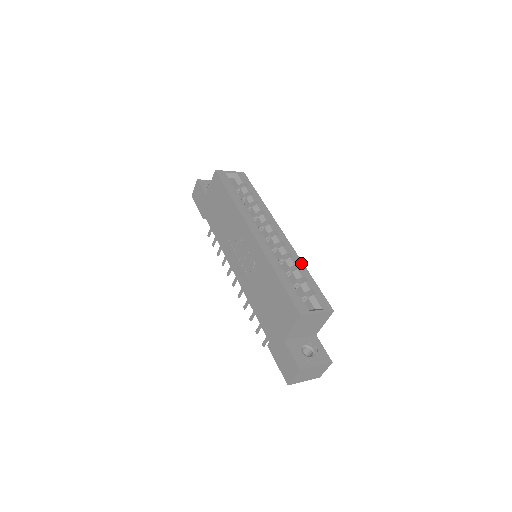
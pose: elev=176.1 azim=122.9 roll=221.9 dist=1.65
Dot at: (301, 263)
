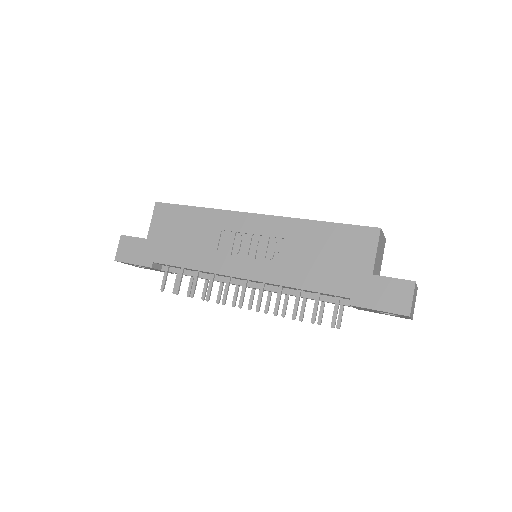
Dot at: occluded
